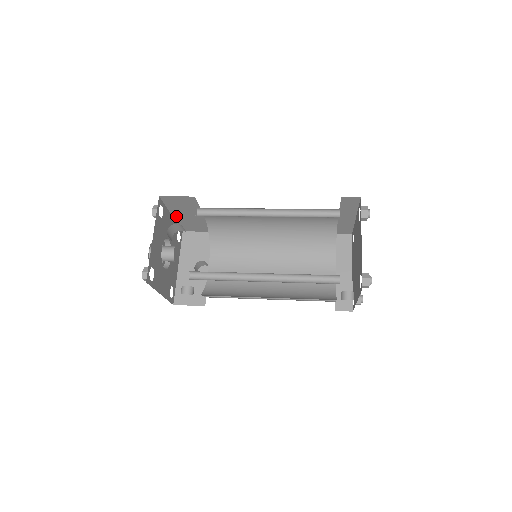
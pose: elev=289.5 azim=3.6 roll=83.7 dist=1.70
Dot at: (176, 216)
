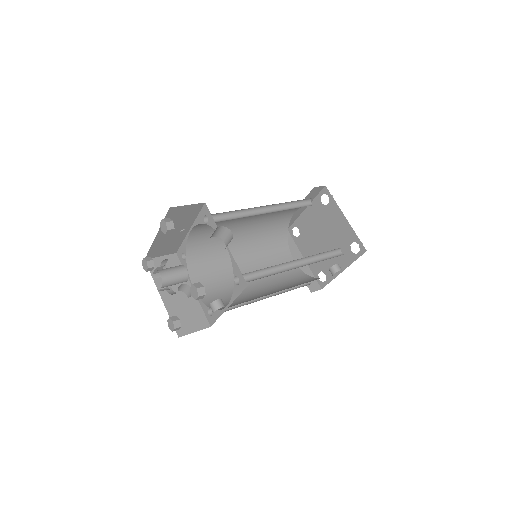
Dot at: (159, 236)
